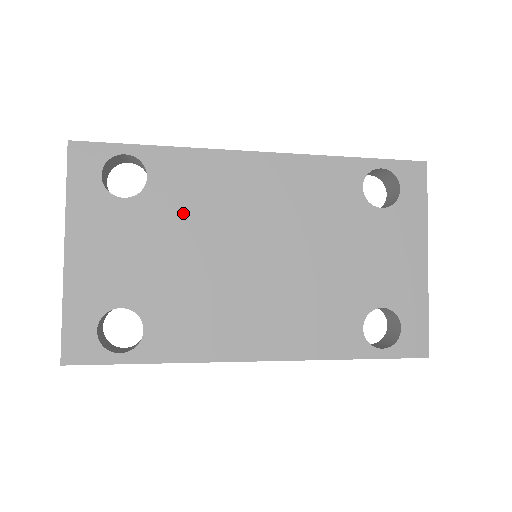
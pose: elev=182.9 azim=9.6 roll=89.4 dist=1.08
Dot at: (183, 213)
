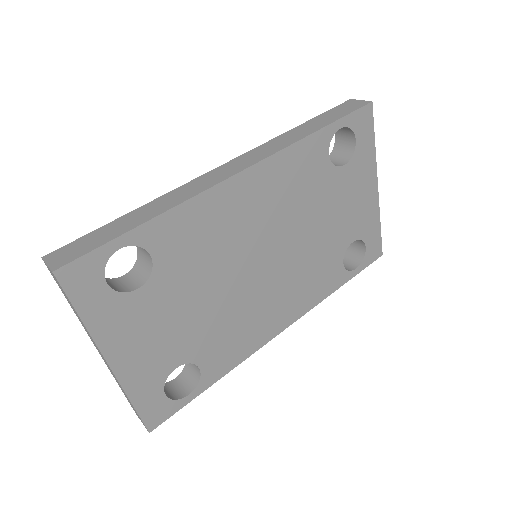
Dot at: (196, 267)
